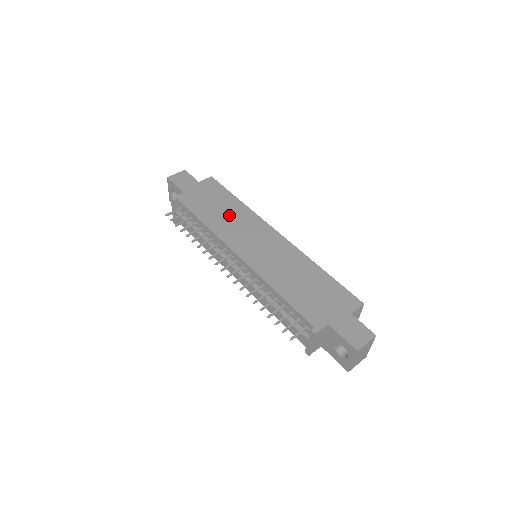
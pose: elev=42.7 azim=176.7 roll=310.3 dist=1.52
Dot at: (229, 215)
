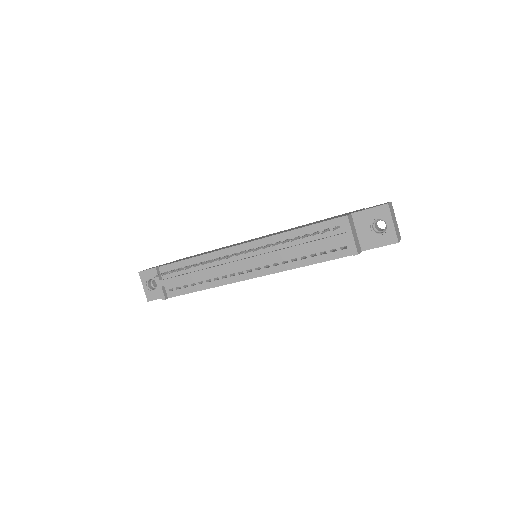
Dot at: occluded
